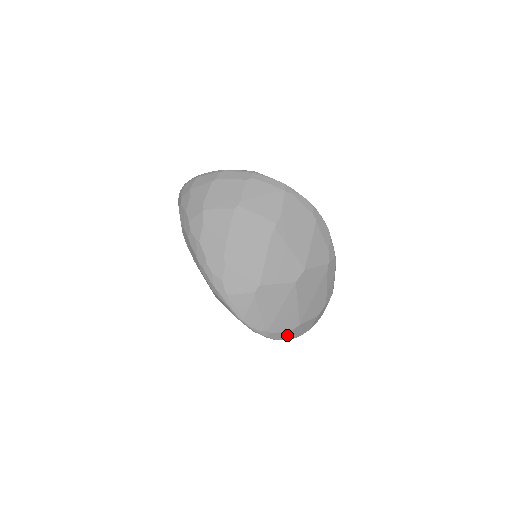
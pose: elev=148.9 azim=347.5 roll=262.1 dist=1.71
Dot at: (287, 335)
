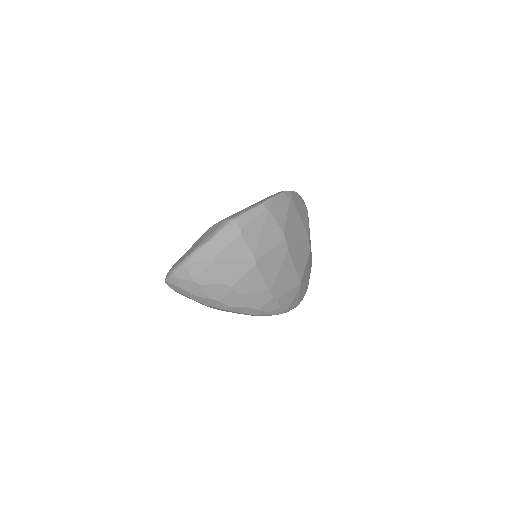
Dot at: occluded
